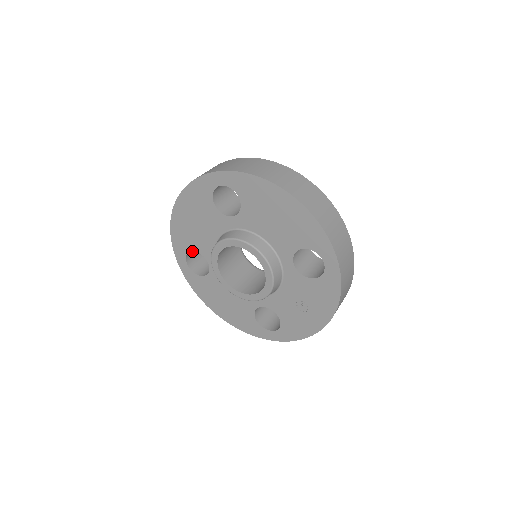
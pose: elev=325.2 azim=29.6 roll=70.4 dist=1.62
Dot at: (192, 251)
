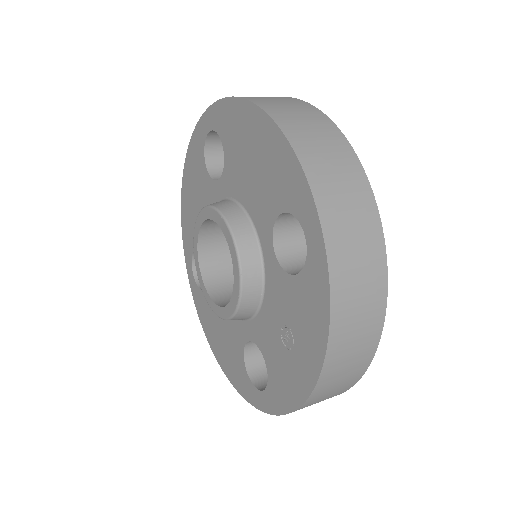
Dot at: occluded
